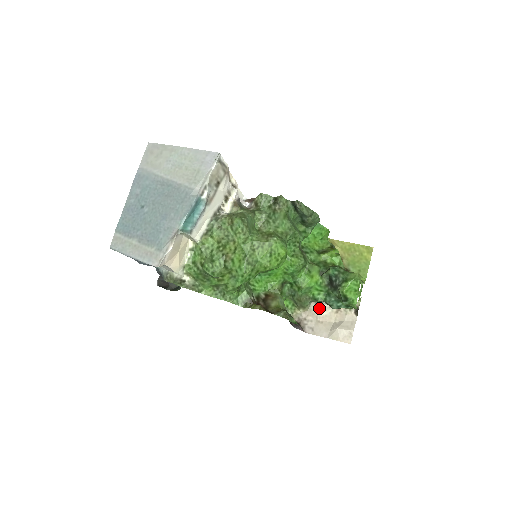
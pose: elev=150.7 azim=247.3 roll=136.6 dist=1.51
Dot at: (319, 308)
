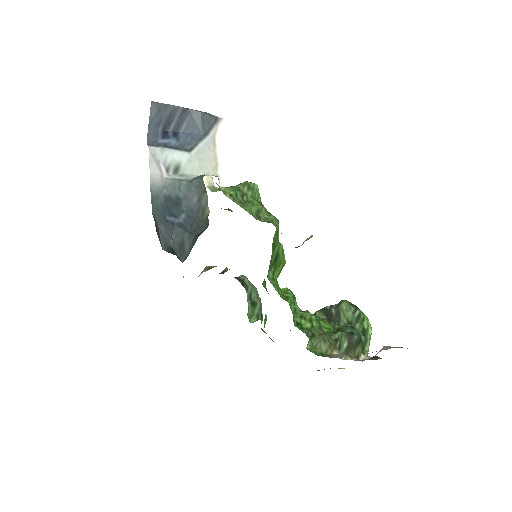
Dot at: occluded
